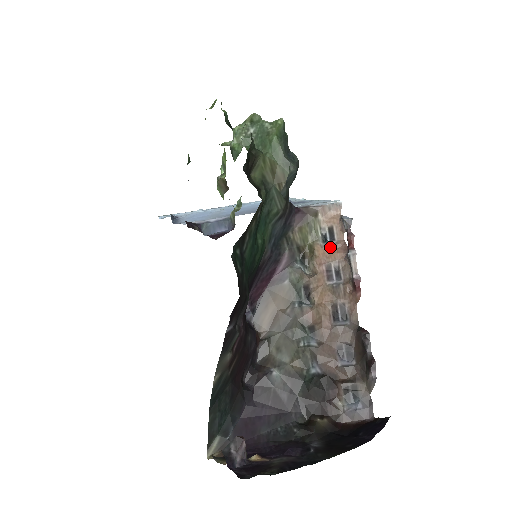
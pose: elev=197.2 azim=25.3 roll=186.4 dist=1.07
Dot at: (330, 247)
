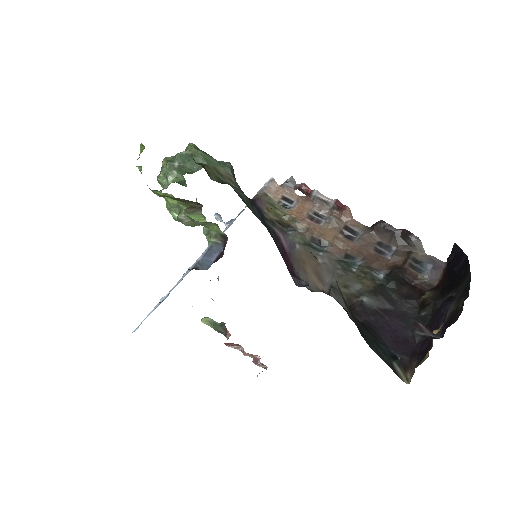
Dot at: (296, 206)
